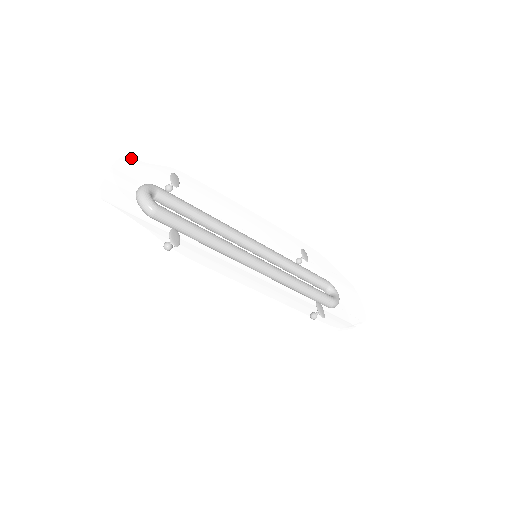
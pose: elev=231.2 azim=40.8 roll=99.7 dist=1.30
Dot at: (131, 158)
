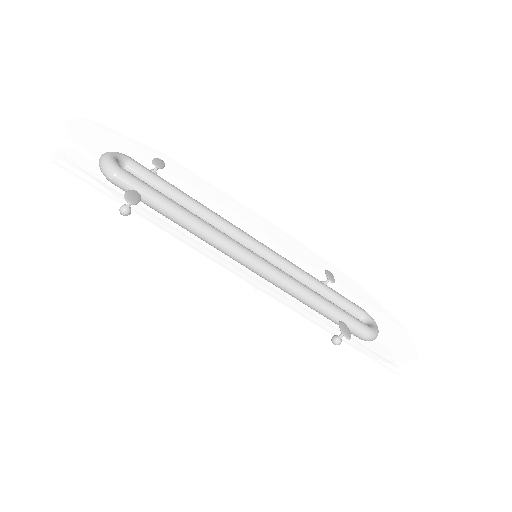
Dot at: (101, 124)
